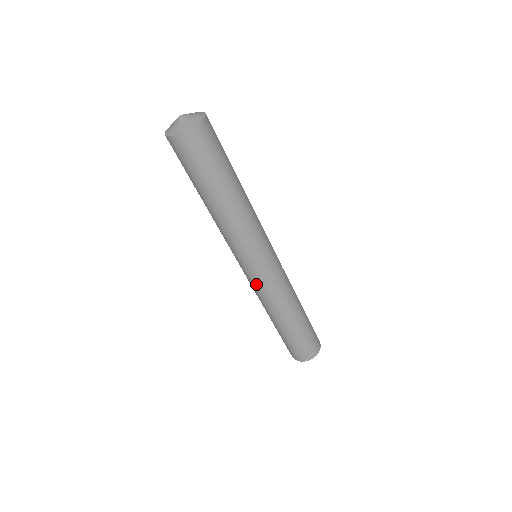
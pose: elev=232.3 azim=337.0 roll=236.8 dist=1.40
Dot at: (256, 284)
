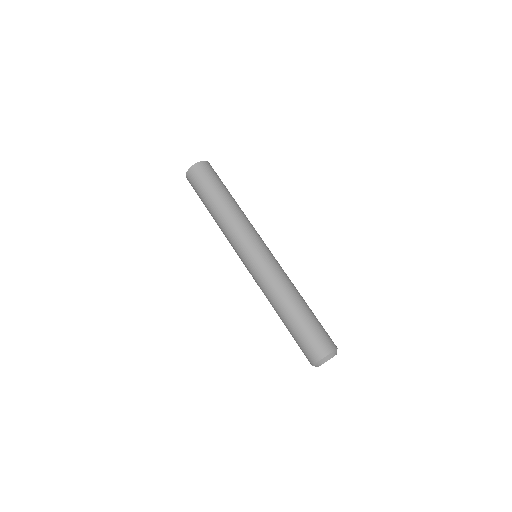
Dot at: (268, 264)
